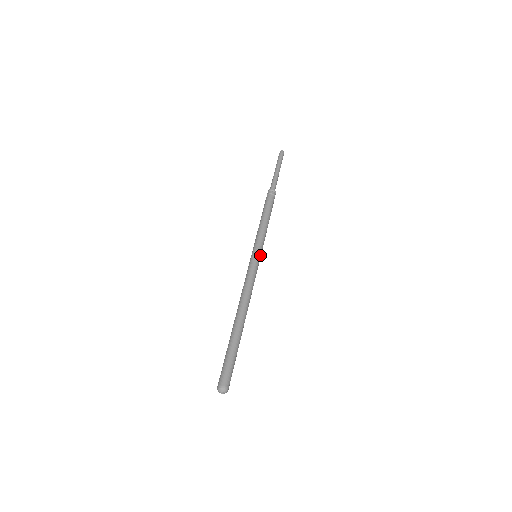
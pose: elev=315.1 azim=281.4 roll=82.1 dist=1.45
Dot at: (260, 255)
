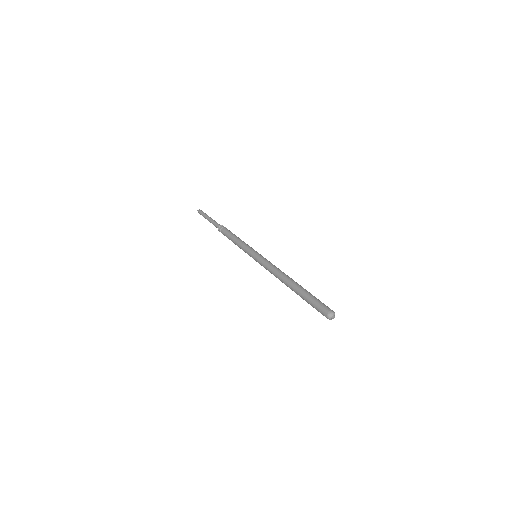
Dot at: occluded
